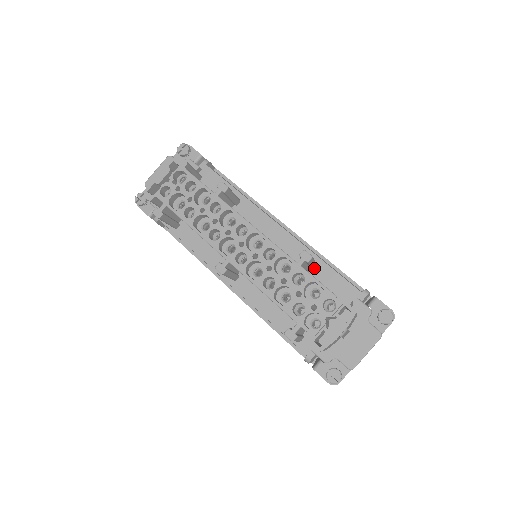
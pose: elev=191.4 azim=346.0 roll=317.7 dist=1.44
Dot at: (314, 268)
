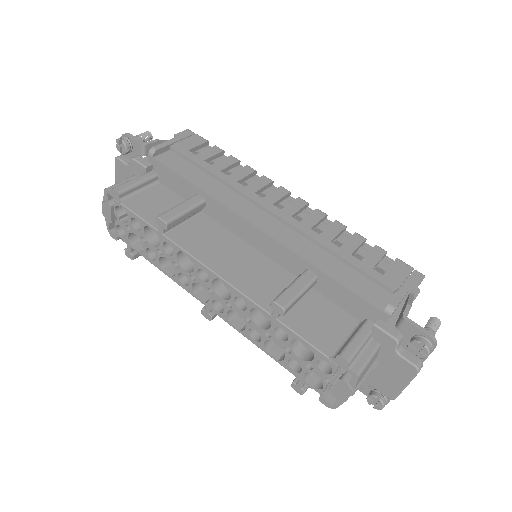
Dot at: (314, 283)
